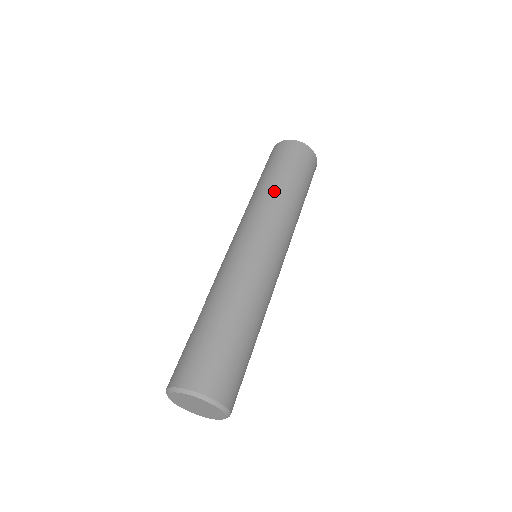
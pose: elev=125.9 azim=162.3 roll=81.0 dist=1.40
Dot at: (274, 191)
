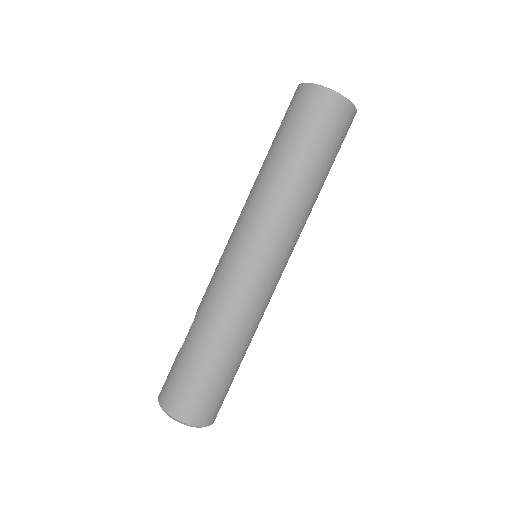
Dot at: (282, 184)
